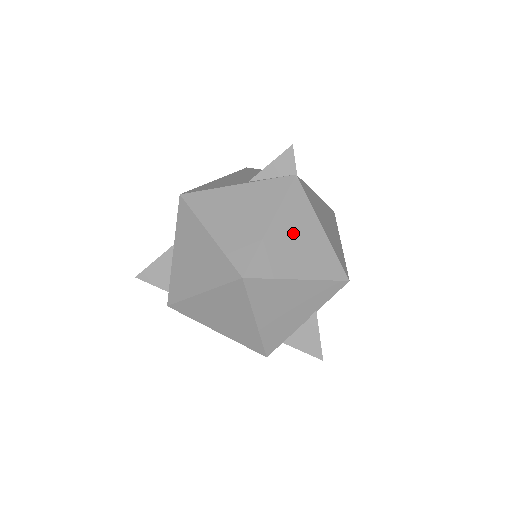
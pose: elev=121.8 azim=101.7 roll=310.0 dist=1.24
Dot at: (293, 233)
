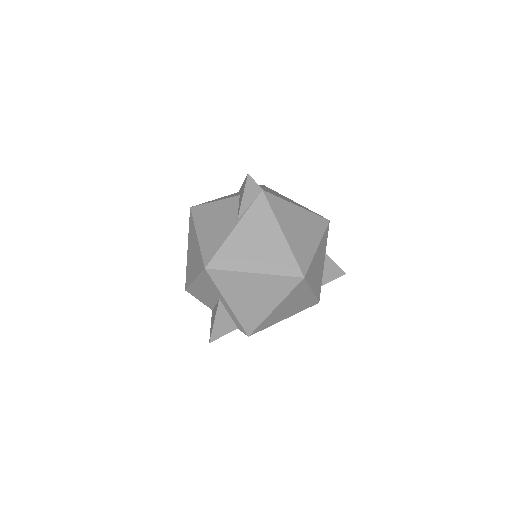
Dot at: (293, 226)
